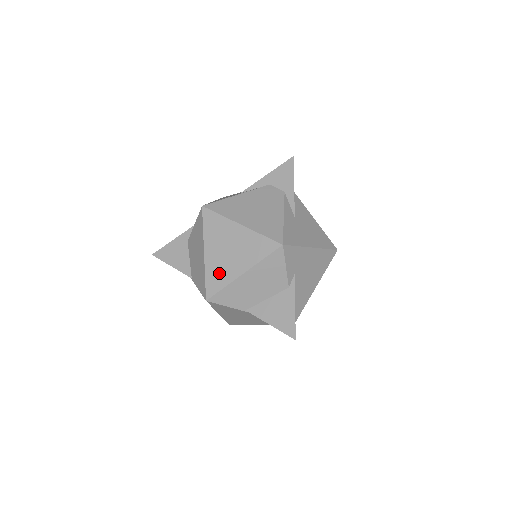
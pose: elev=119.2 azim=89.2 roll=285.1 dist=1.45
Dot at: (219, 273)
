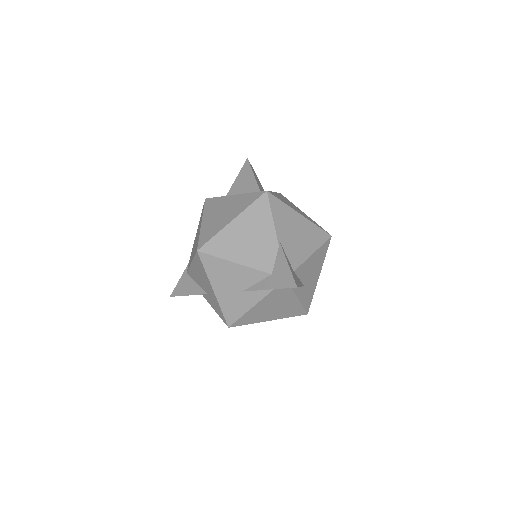
Dot at: occluded
